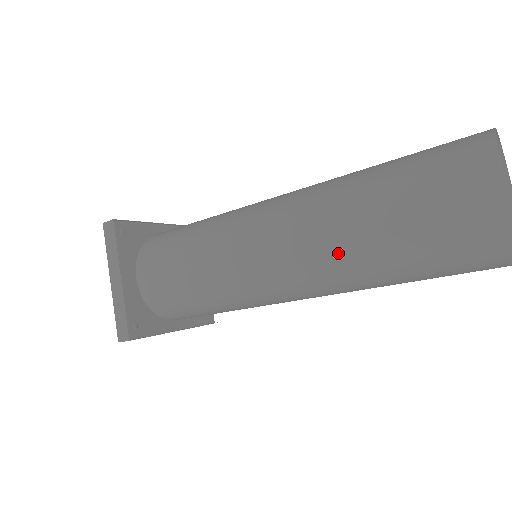
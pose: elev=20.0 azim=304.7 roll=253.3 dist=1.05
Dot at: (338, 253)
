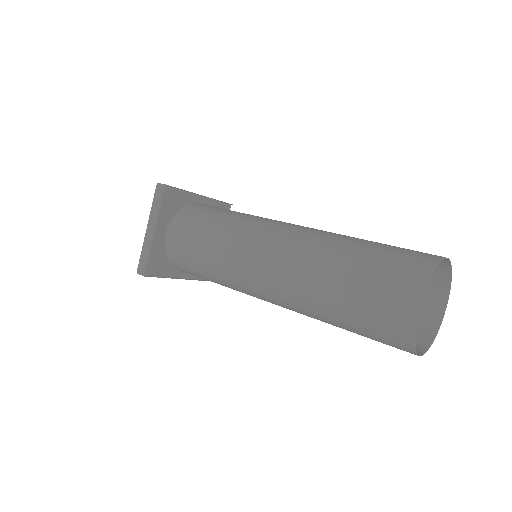
Dot at: (303, 291)
